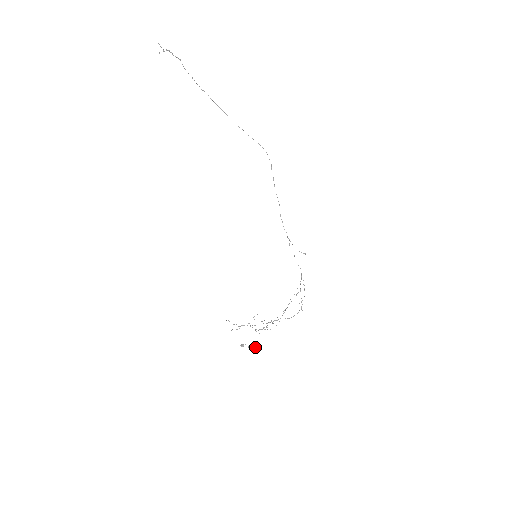
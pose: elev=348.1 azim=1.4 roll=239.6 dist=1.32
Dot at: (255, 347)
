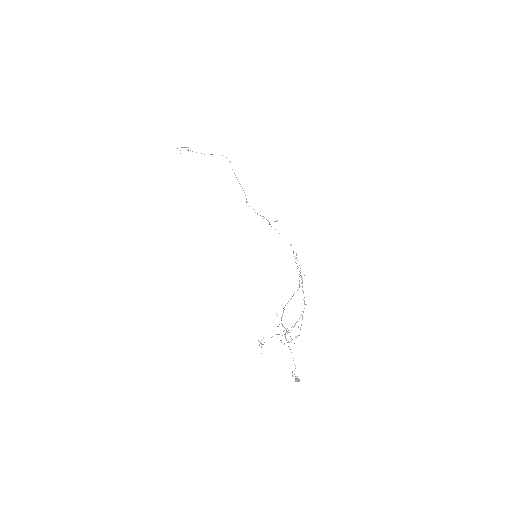
Dot at: occluded
